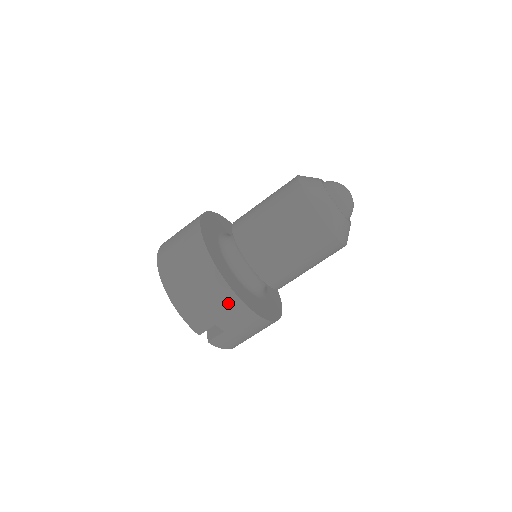
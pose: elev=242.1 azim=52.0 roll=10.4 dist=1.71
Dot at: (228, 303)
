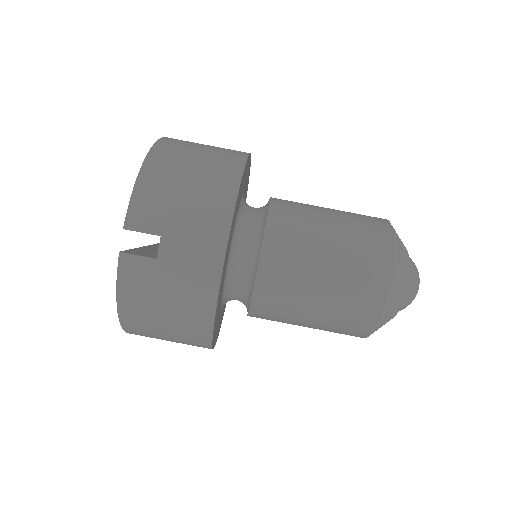
Dot at: (210, 224)
